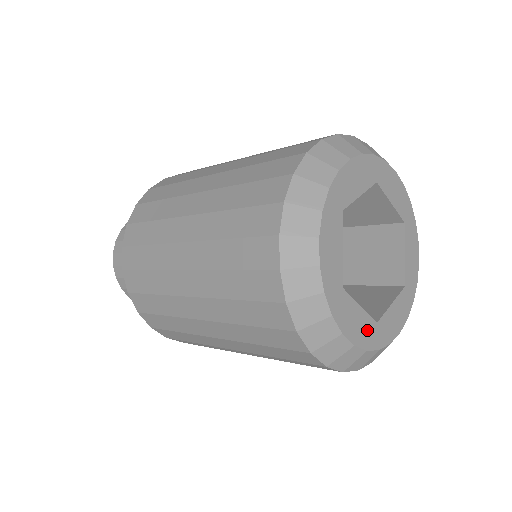
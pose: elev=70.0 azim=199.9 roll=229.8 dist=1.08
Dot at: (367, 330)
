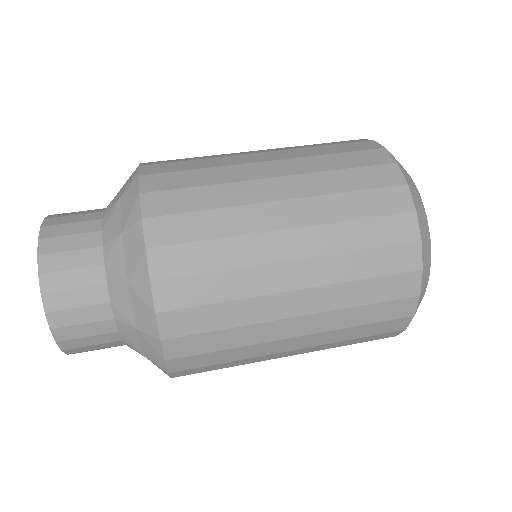
Dot at: occluded
